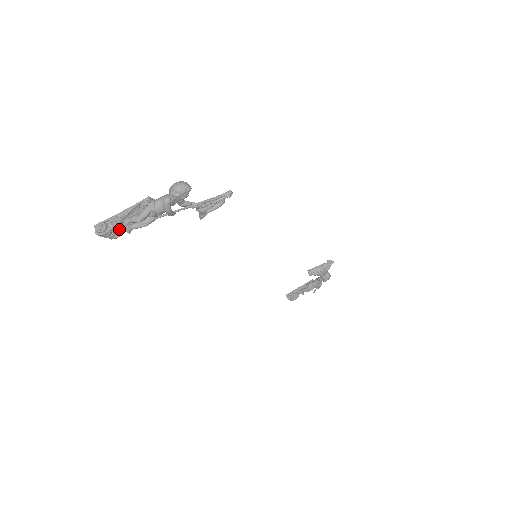
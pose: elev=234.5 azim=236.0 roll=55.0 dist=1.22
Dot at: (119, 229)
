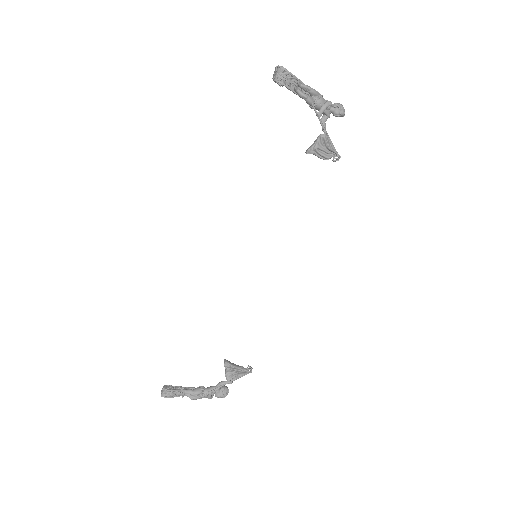
Dot at: (290, 81)
